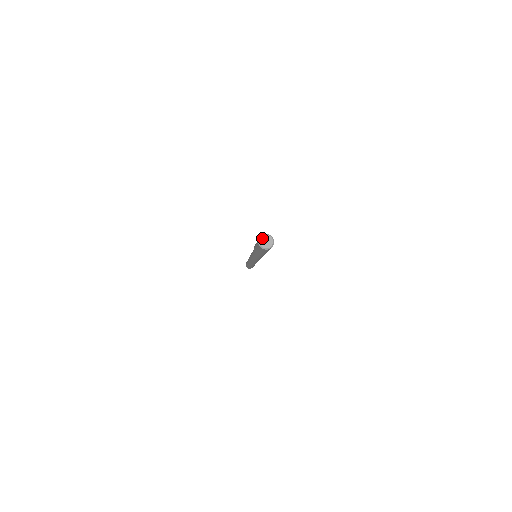
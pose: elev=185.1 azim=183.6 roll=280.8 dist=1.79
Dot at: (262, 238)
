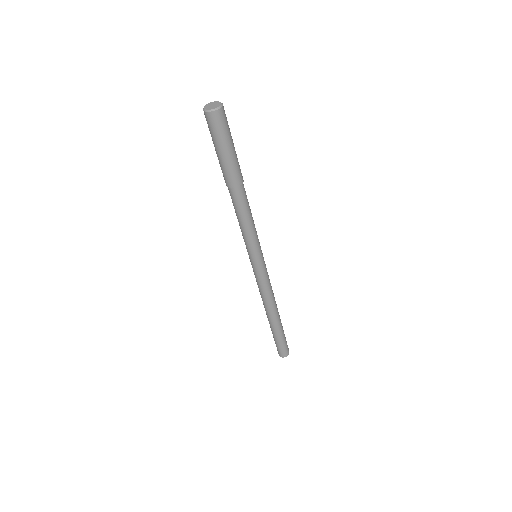
Dot at: (213, 102)
